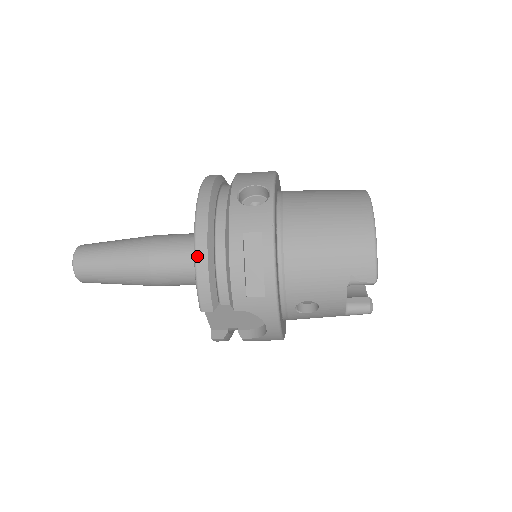
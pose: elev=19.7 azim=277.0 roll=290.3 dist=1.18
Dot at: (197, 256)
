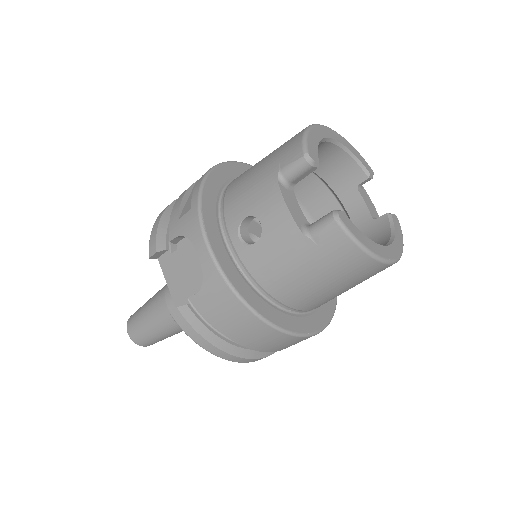
Dot at: (160, 213)
